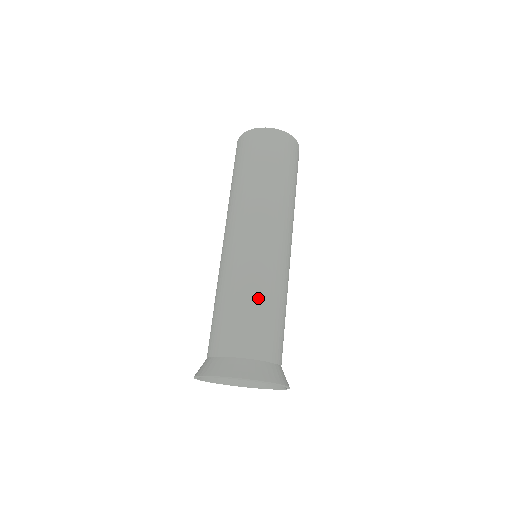
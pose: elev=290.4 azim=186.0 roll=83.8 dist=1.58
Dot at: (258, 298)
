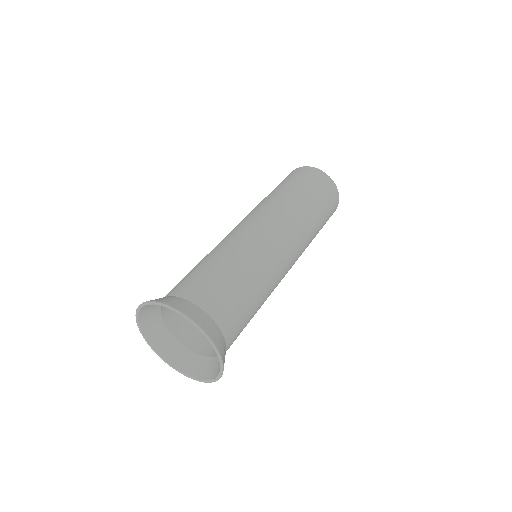
Dot at: (204, 259)
